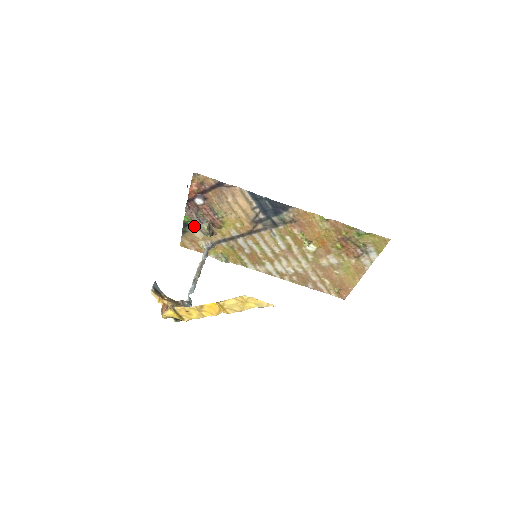
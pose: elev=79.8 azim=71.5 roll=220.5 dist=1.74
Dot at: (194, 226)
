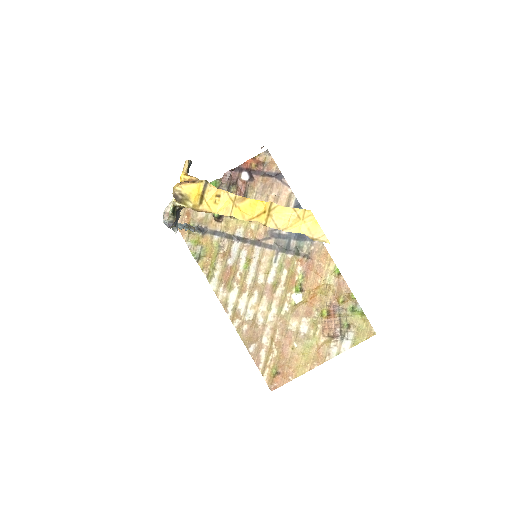
Dot at: occluded
